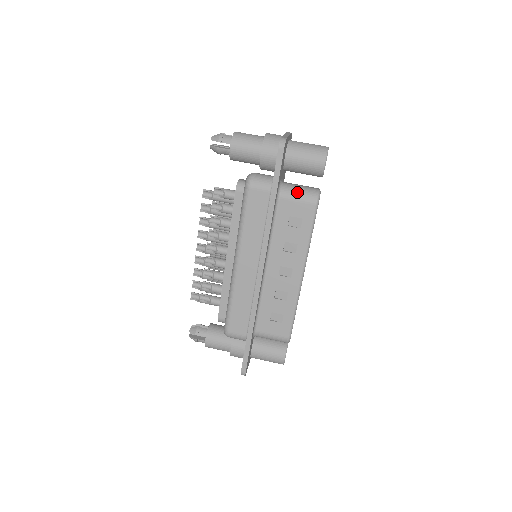
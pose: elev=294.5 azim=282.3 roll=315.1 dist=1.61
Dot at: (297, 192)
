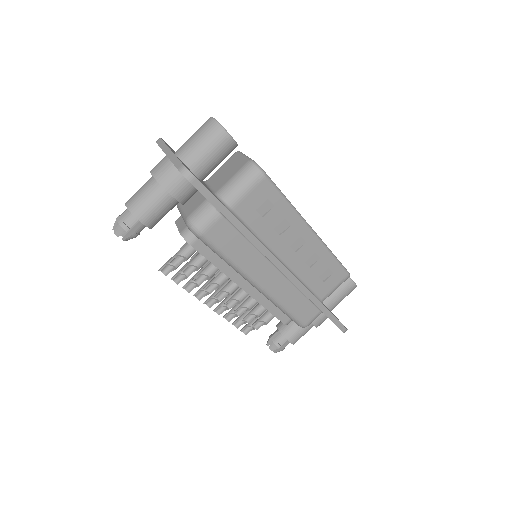
Dot at: (239, 187)
